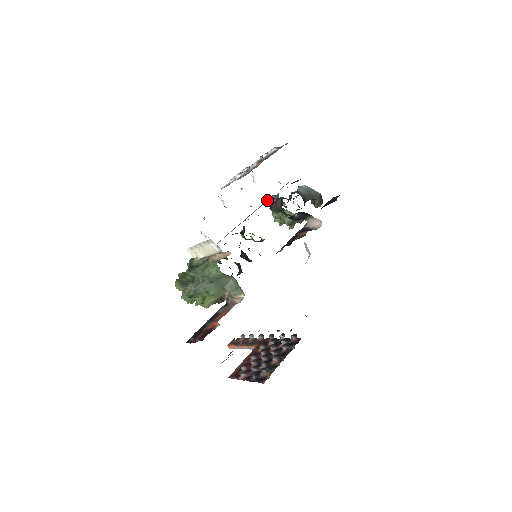
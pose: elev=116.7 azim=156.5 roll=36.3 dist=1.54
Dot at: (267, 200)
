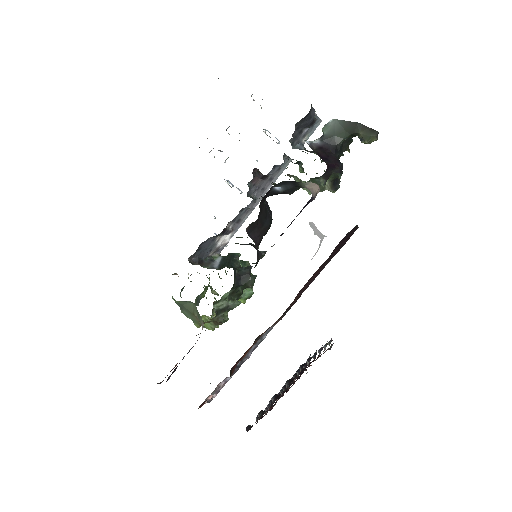
Dot at: (286, 164)
